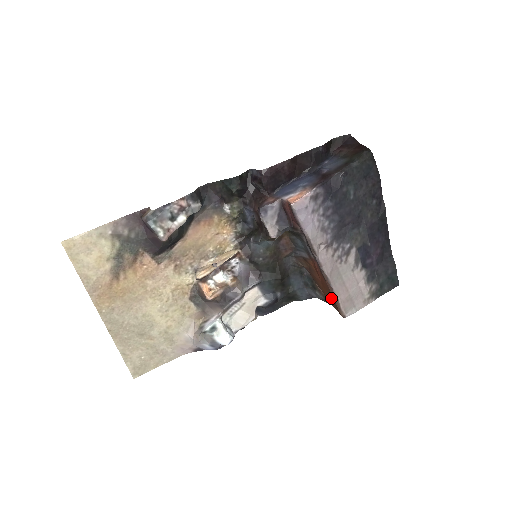
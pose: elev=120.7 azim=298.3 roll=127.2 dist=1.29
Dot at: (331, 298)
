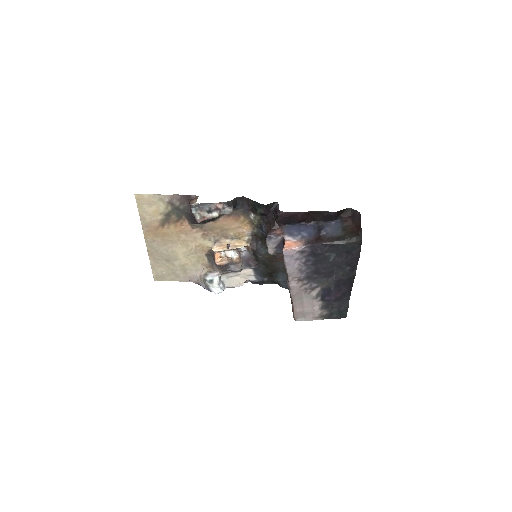
Dot at: occluded
